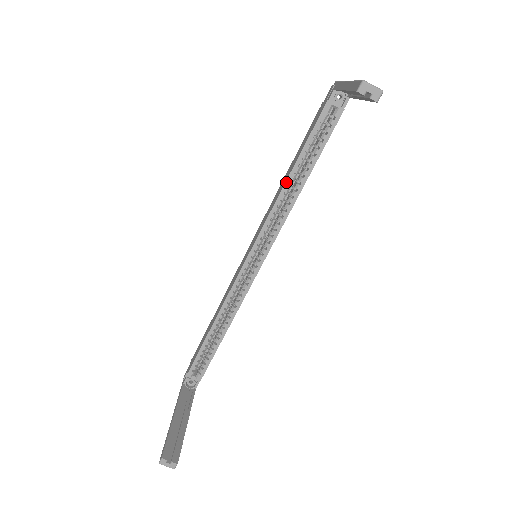
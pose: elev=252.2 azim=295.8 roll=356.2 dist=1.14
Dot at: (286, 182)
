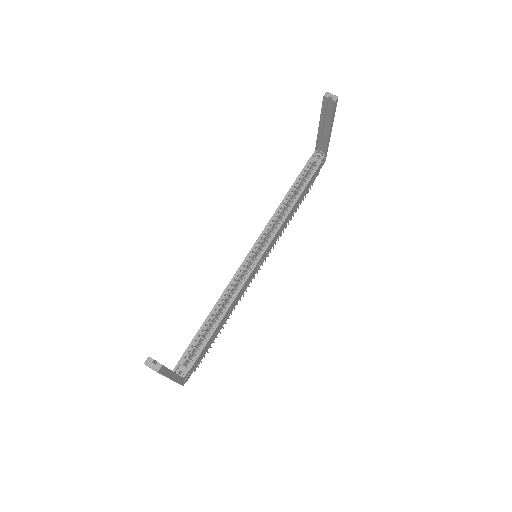
Dot at: (282, 201)
